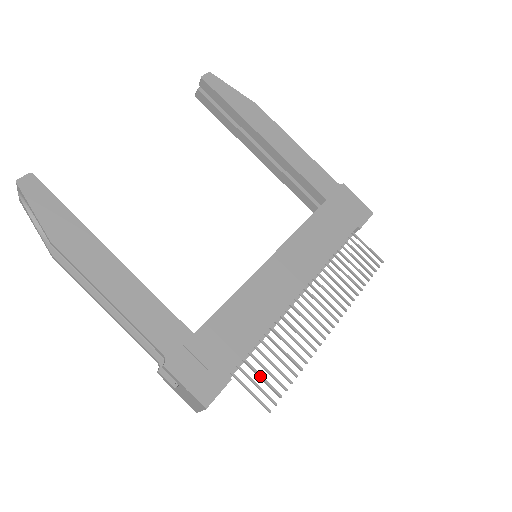
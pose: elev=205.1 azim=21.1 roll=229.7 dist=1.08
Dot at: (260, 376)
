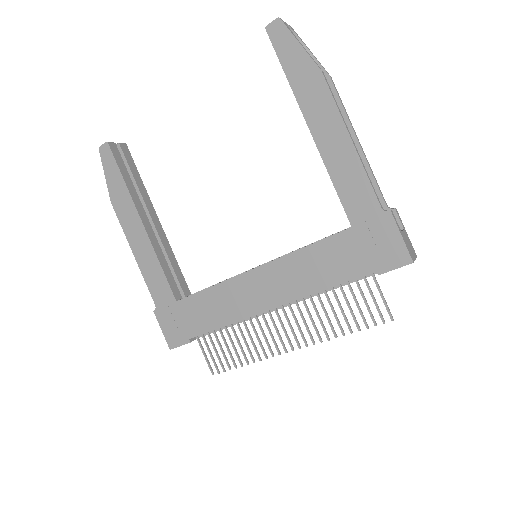
Dot at: (215, 350)
